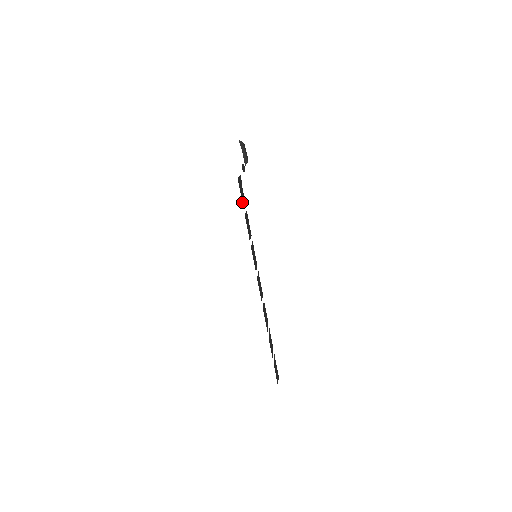
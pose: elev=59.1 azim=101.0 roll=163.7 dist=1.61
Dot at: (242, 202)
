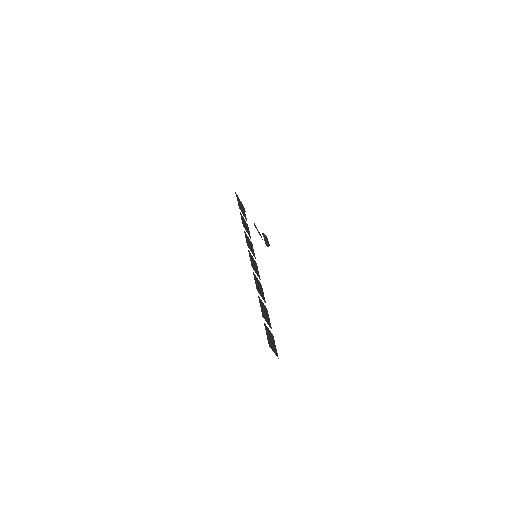
Dot at: (238, 205)
